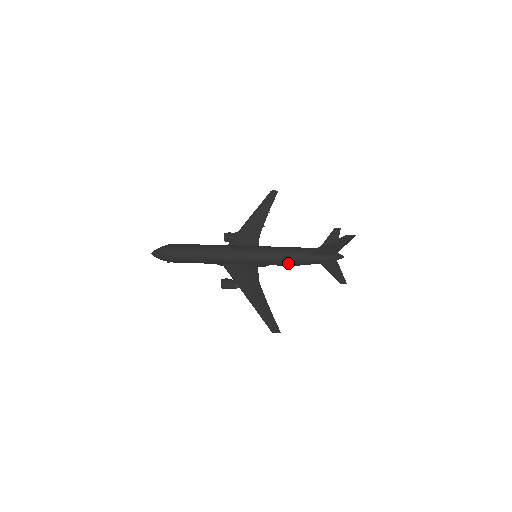
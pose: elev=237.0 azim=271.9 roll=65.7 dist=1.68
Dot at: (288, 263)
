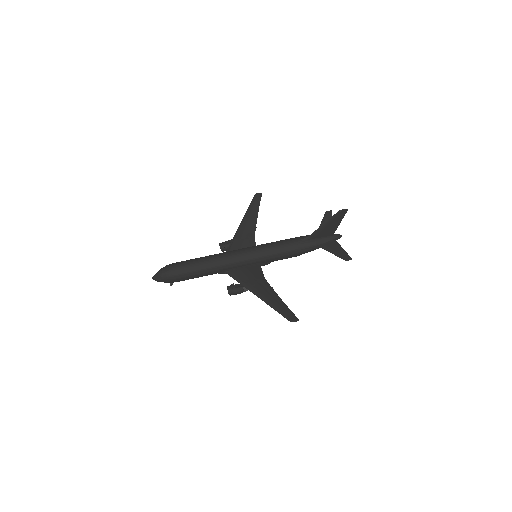
Dot at: (289, 255)
